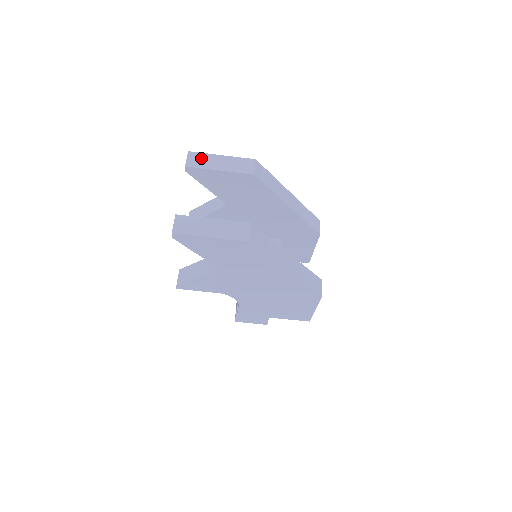
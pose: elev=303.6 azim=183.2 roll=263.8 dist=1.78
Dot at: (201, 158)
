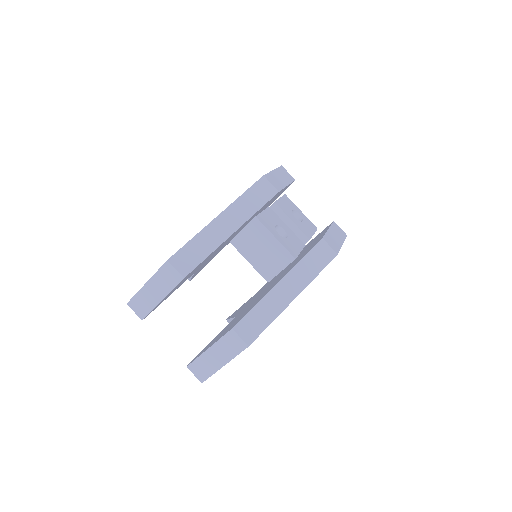
Dot at: (140, 302)
